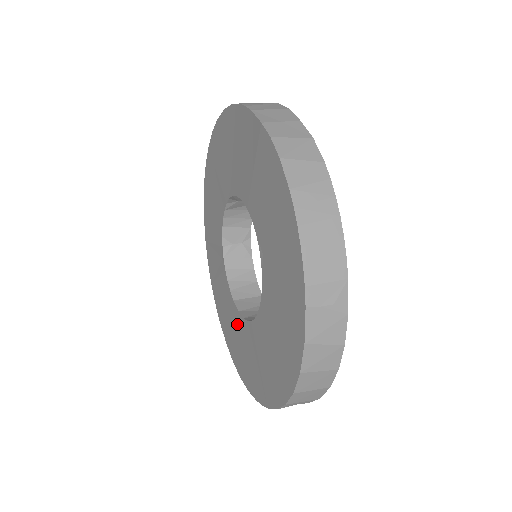
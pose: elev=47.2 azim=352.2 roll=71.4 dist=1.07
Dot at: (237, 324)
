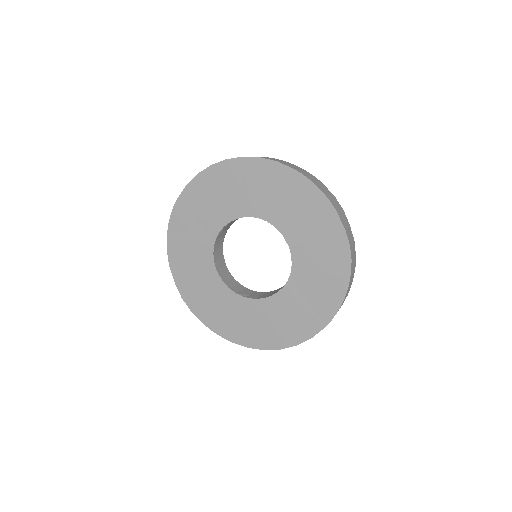
Dot at: (213, 285)
